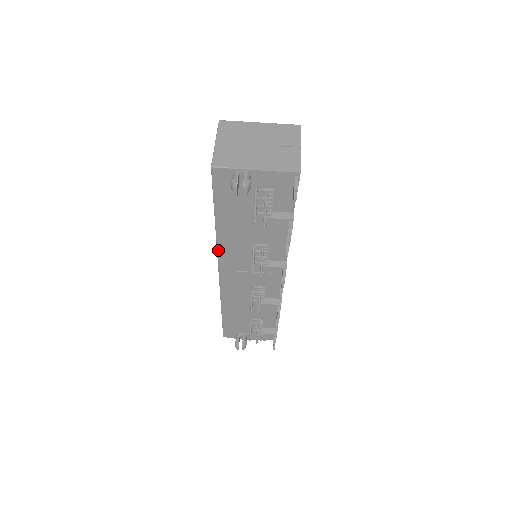
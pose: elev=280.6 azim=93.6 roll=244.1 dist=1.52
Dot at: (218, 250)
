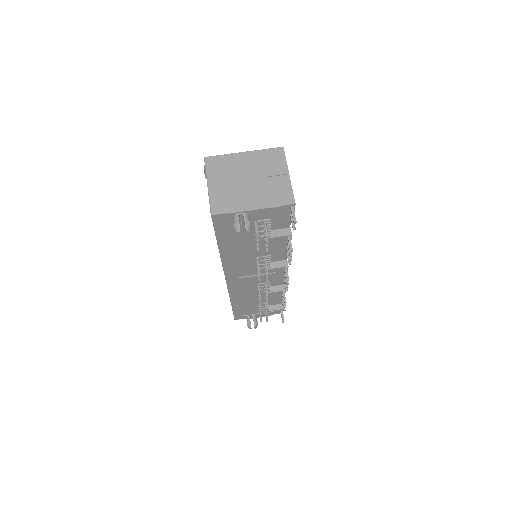
Dot at: (224, 267)
